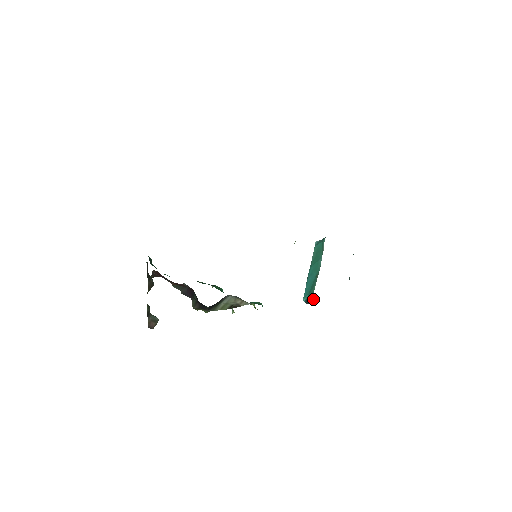
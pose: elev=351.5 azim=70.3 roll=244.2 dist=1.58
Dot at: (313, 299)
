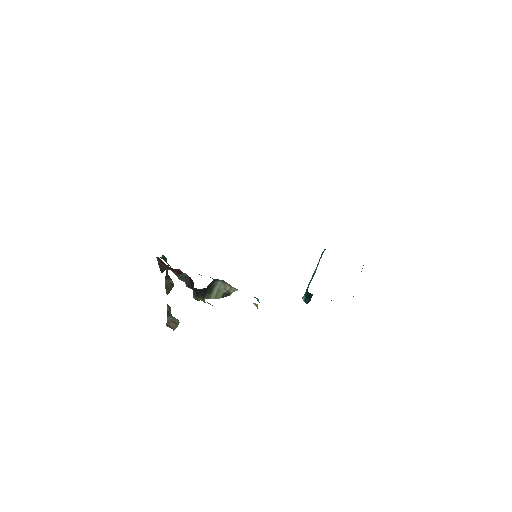
Dot at: (308, 295)
